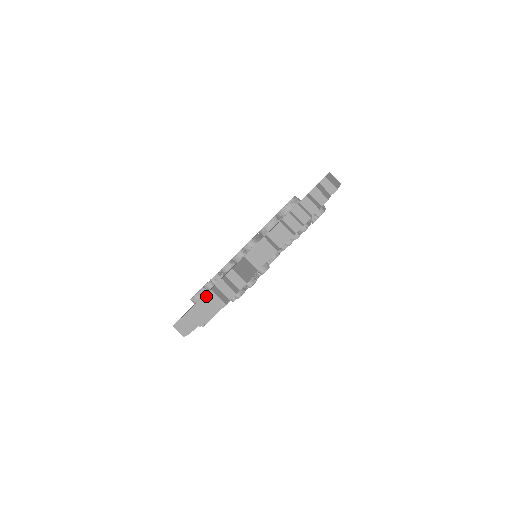
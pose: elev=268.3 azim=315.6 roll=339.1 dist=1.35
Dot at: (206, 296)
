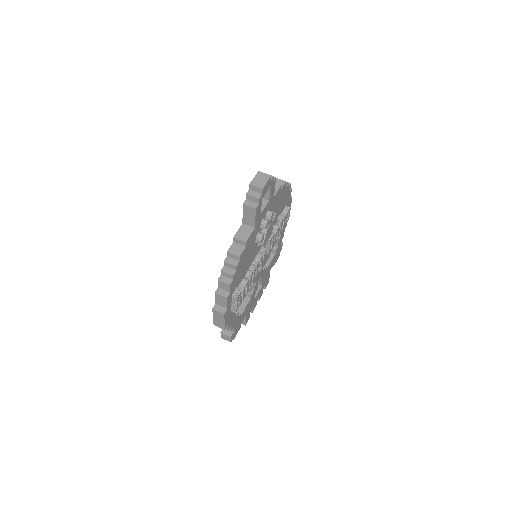
Dot at: (257, 175)
